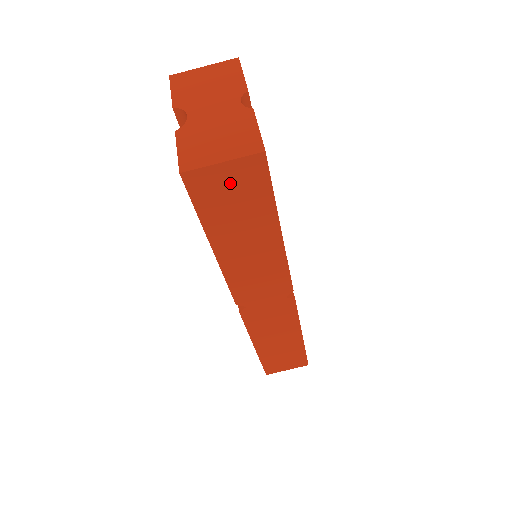
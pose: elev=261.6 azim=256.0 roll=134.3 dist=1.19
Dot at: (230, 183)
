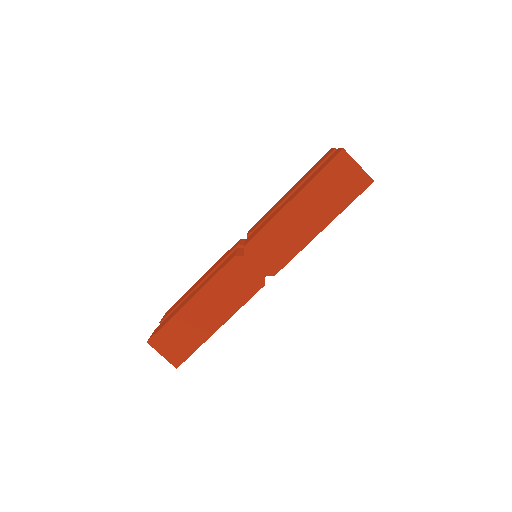
Dot at: (348, 177)
